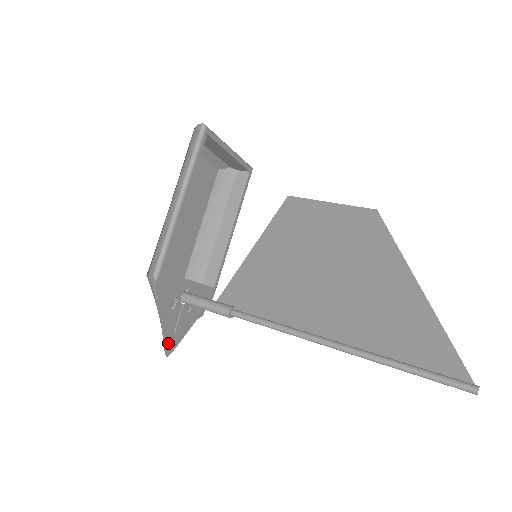
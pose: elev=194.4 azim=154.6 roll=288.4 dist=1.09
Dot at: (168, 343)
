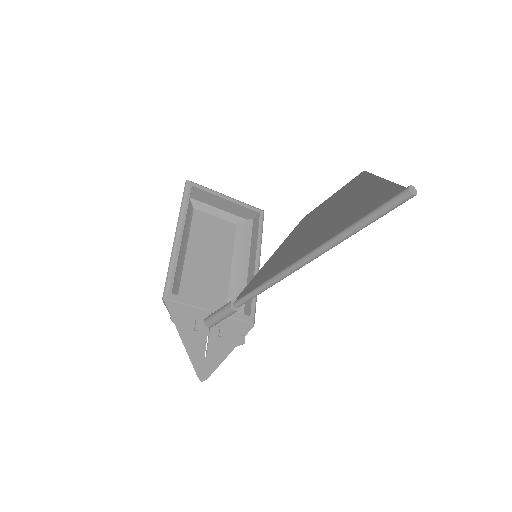
Dot at: (199, 366)
